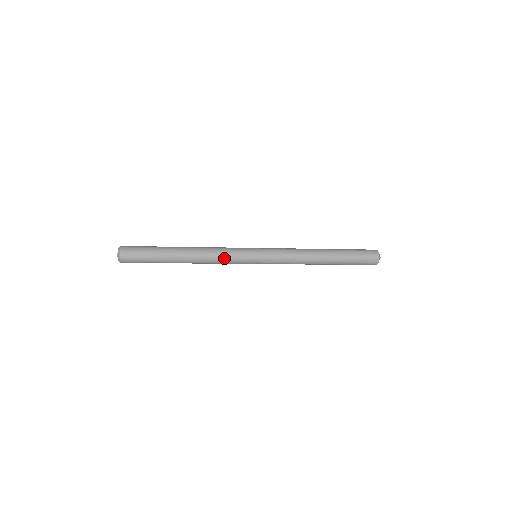
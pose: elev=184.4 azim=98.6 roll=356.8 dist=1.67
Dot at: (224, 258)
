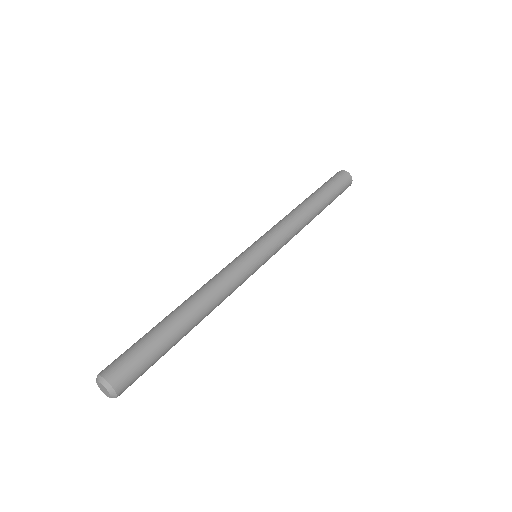
Dot at: occluded
